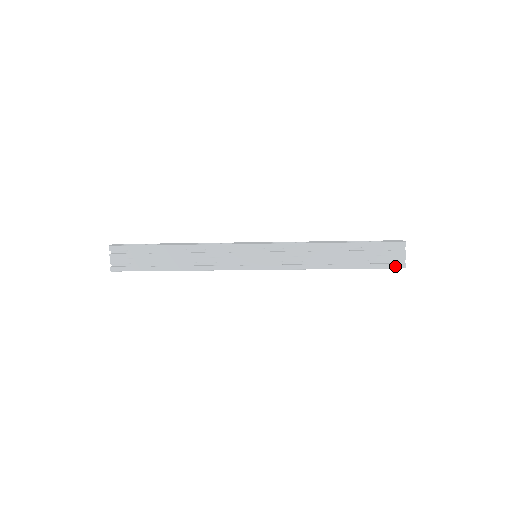
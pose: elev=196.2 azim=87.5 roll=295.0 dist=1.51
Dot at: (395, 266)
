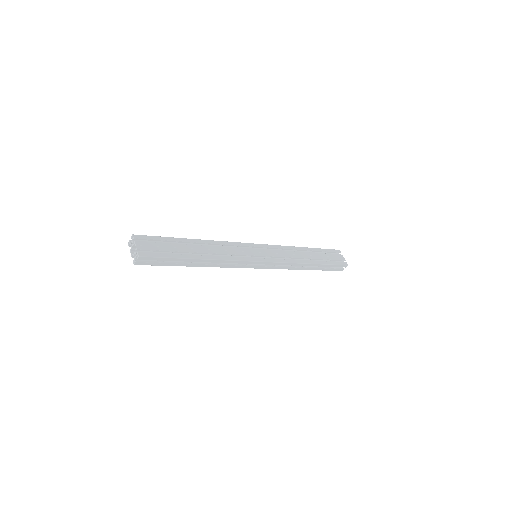
Dot at: (343, 264)
